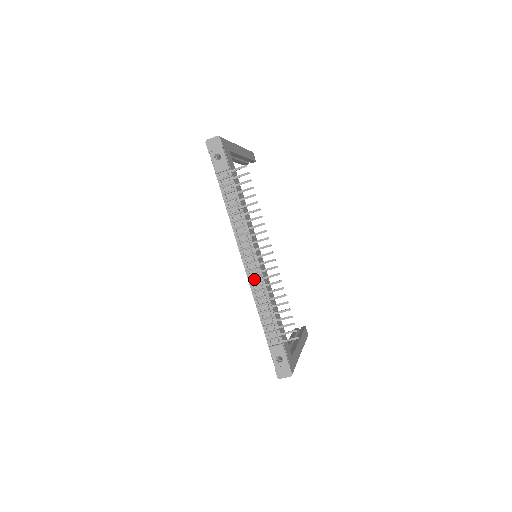
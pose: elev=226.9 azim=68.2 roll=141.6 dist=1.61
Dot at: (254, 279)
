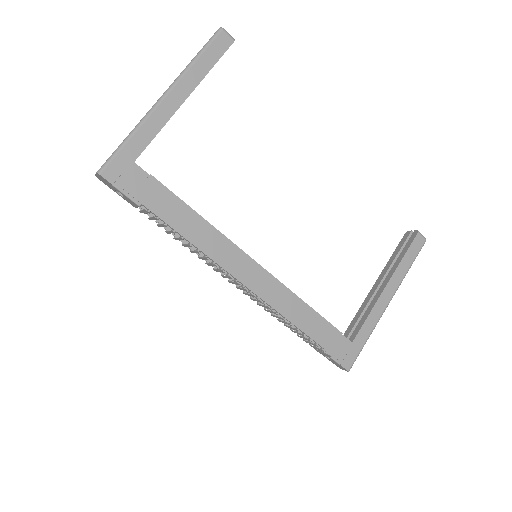
Dot at: occluded
